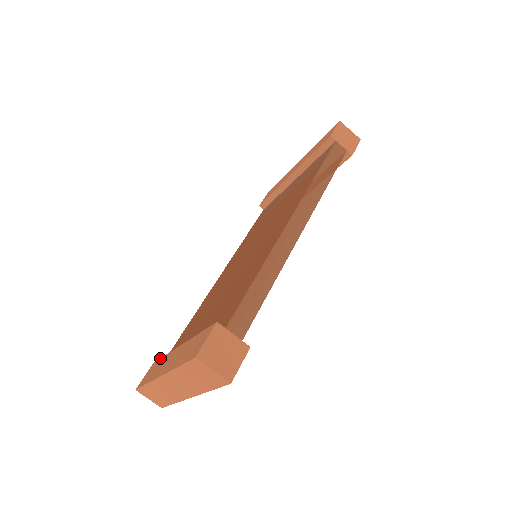
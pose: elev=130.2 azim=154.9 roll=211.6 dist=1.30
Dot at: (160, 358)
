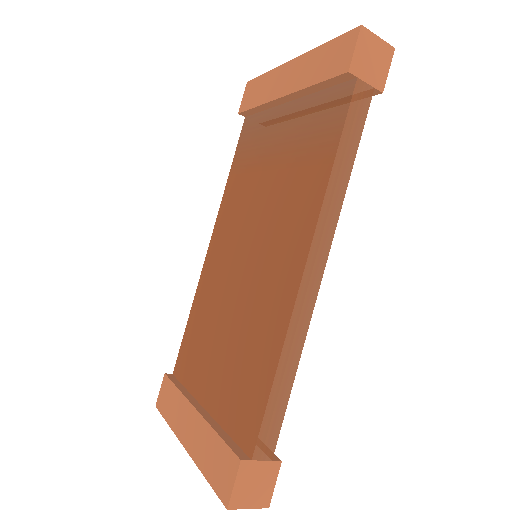
Dot at: (172, 382)
